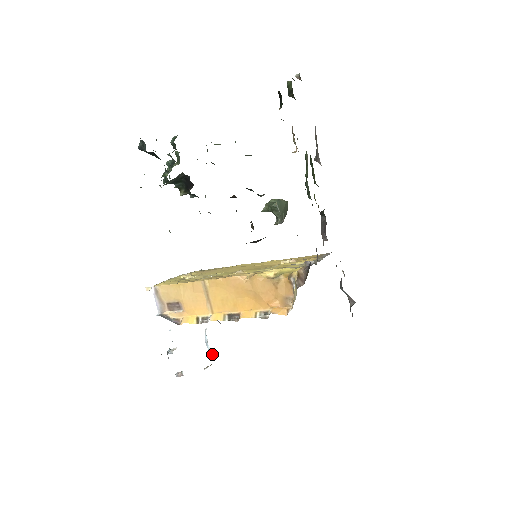
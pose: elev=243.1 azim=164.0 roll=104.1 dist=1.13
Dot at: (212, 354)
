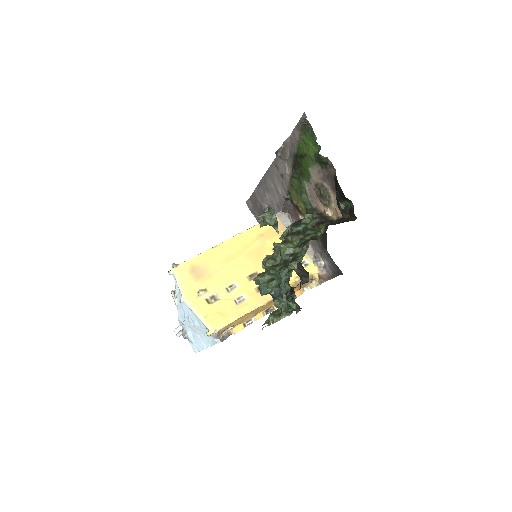
Dot at: occluded
